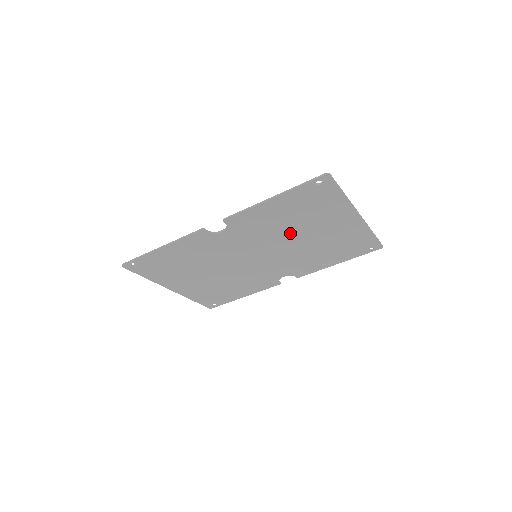
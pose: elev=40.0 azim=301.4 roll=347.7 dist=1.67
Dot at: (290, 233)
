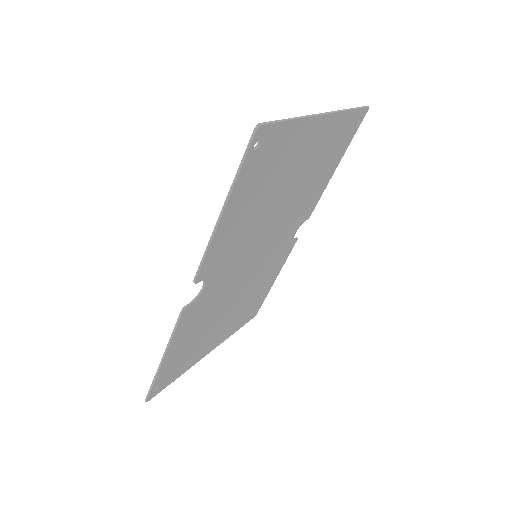
Dot at: (270, 209)
